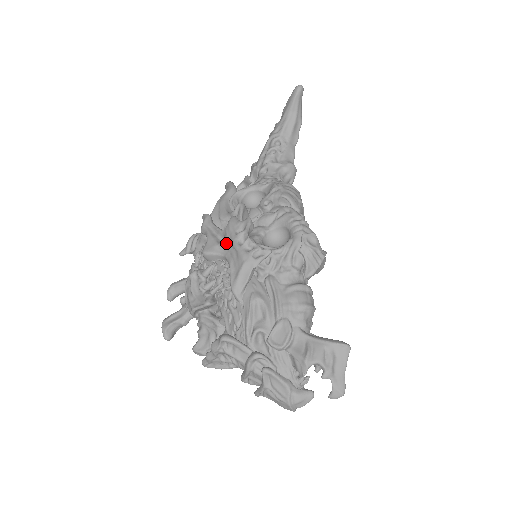
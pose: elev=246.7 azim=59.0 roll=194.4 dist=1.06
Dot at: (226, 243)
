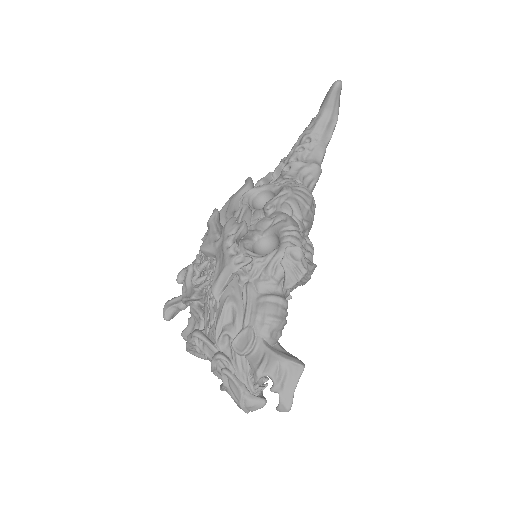
Dot at: (219, 243)
